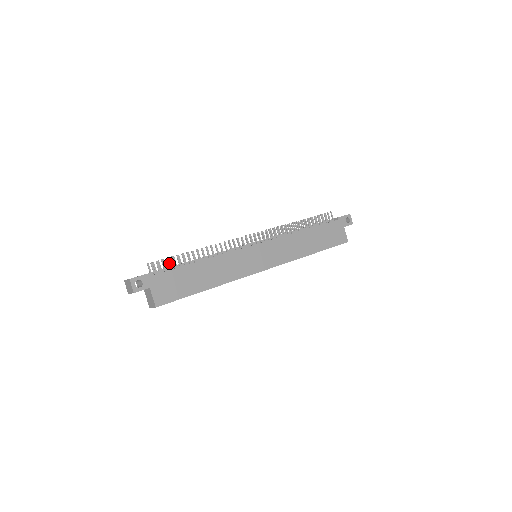
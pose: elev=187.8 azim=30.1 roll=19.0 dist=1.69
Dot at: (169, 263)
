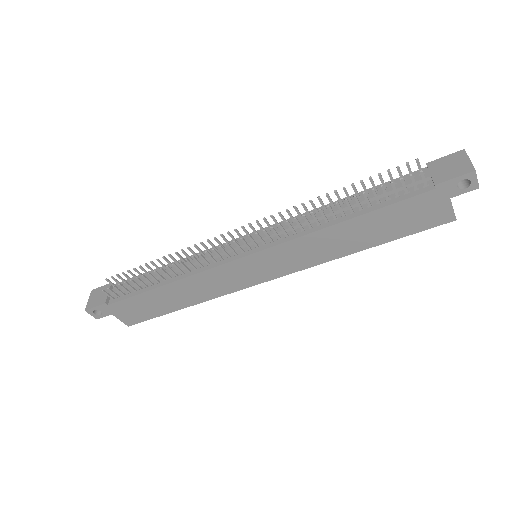
Dot at: (124, 288)
